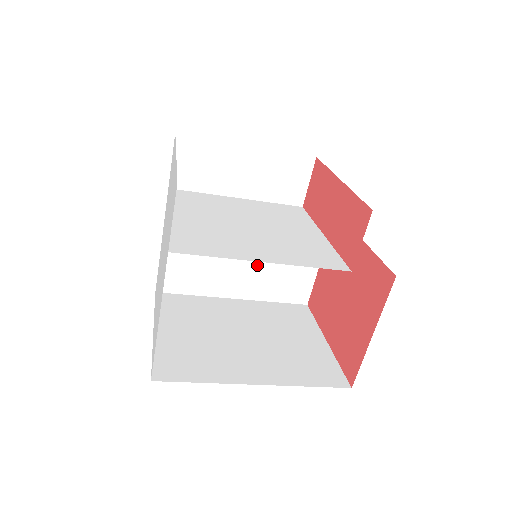
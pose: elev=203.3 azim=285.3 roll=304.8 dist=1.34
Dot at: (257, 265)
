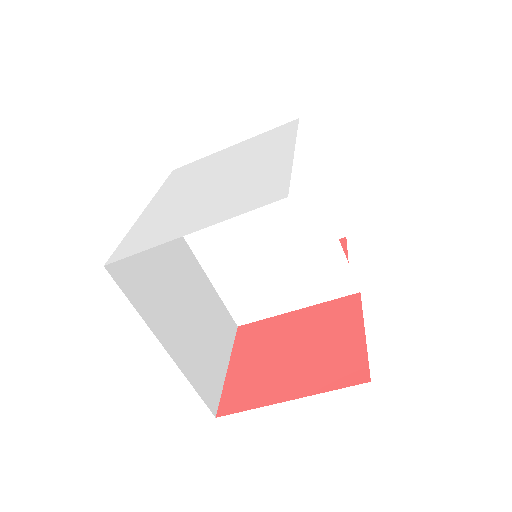
Dot at: (190, 326)
